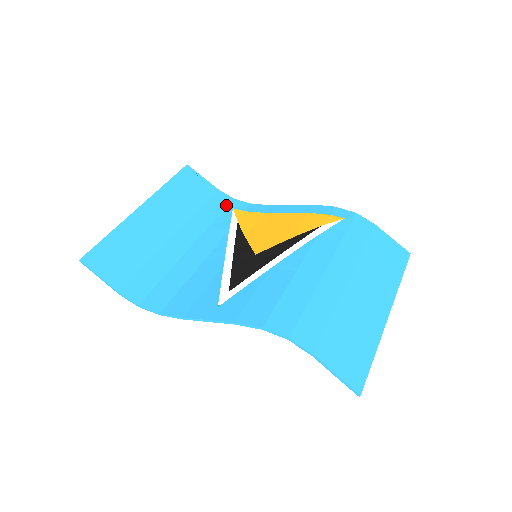
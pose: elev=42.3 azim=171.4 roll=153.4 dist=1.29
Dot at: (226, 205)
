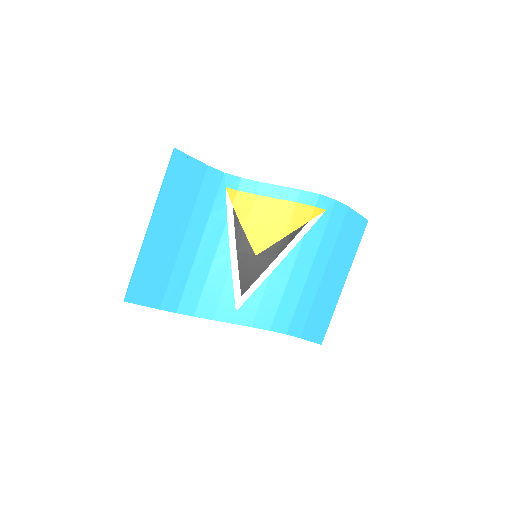
Dot at: (219, 184)
